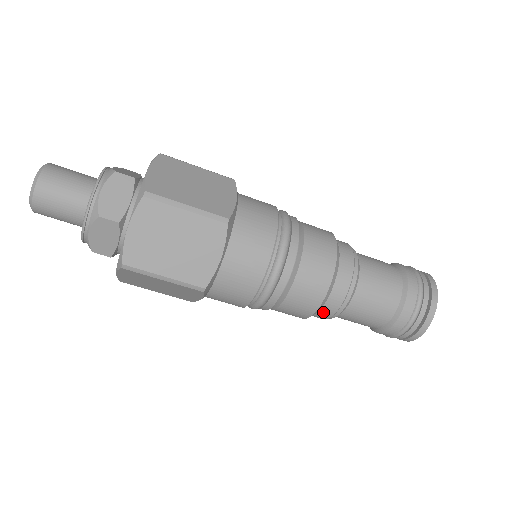
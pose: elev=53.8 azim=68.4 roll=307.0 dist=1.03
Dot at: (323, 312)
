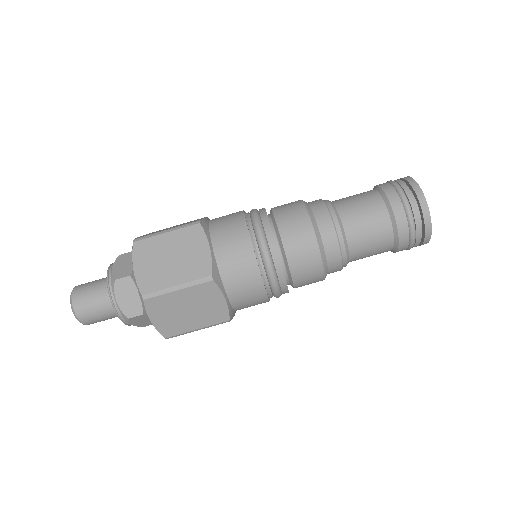
Dot at: (329, 249)
